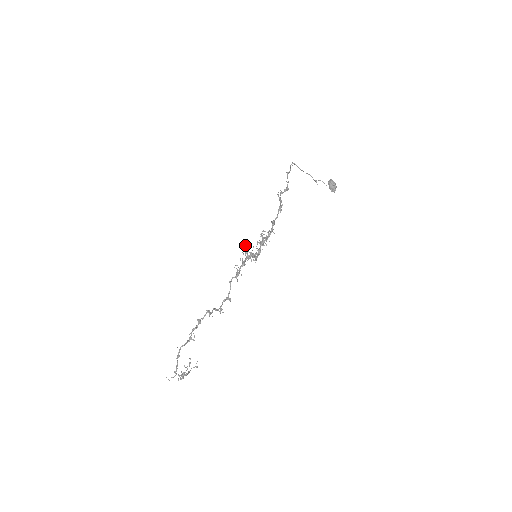
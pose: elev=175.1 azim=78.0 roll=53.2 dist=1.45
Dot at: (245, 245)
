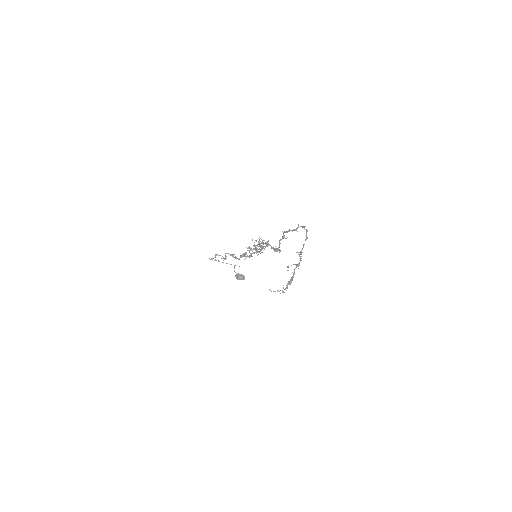
Dot at: (252, 240)
